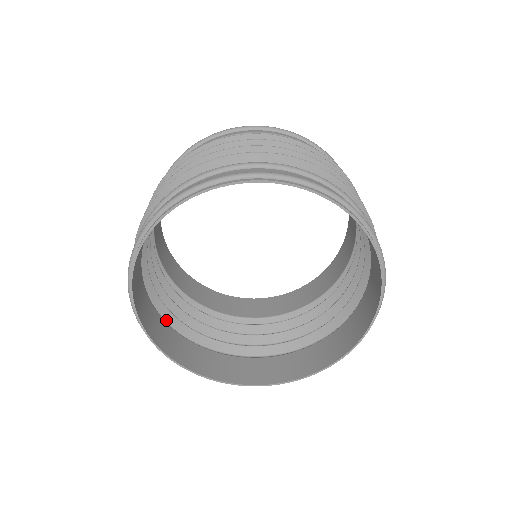
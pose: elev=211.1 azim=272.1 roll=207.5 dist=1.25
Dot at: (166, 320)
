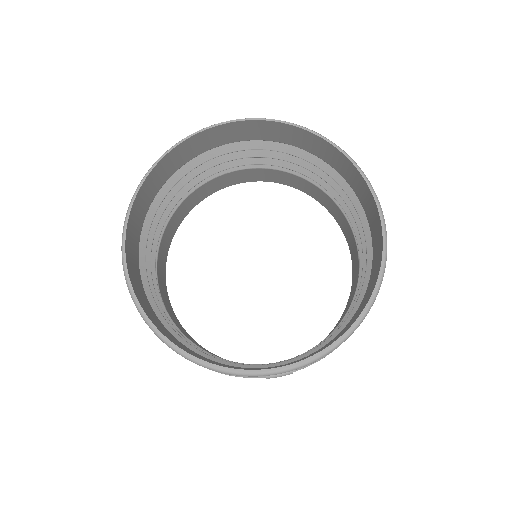
Dot at: occluded
